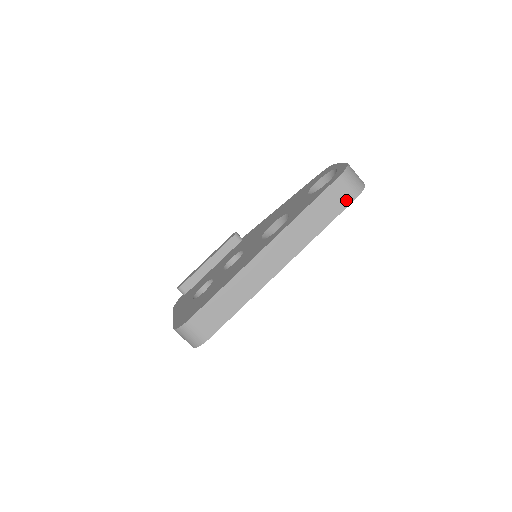
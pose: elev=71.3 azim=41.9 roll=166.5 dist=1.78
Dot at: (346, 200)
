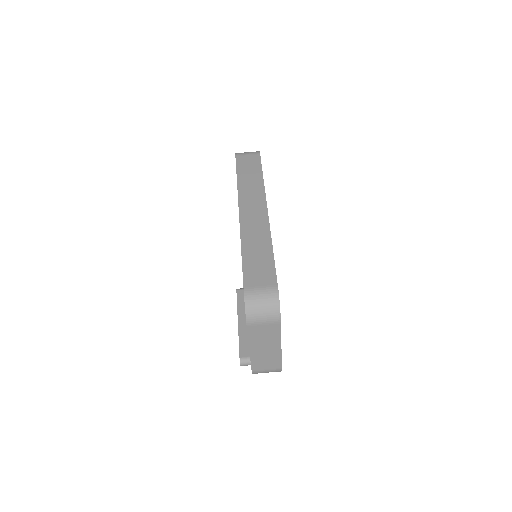
Dot at: (255, 159)
